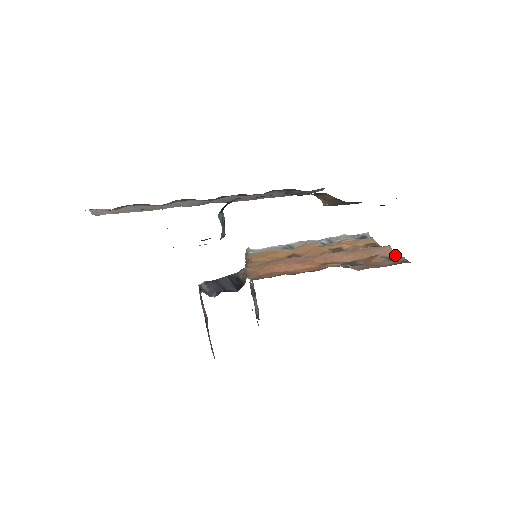
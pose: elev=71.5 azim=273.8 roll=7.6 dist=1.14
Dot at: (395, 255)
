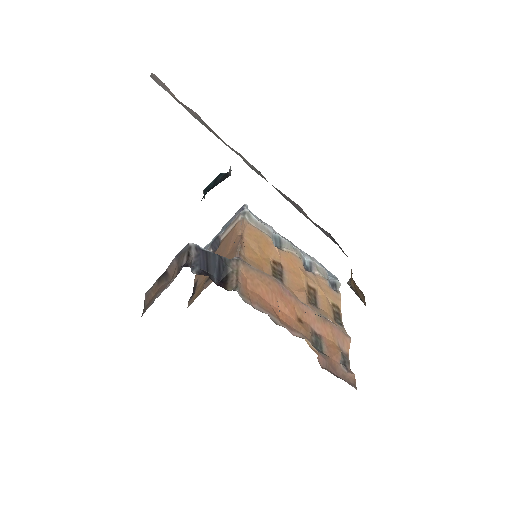
Dot at: occluded
